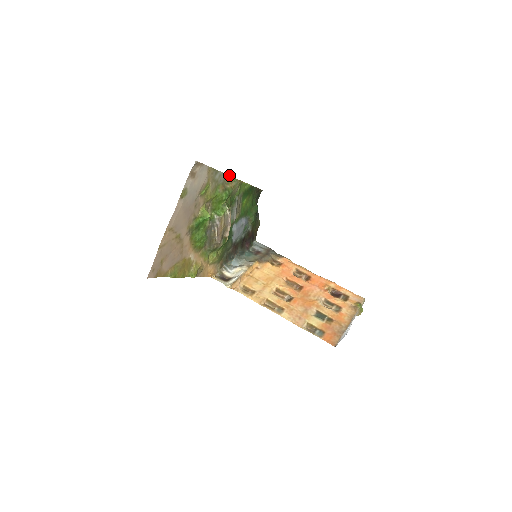
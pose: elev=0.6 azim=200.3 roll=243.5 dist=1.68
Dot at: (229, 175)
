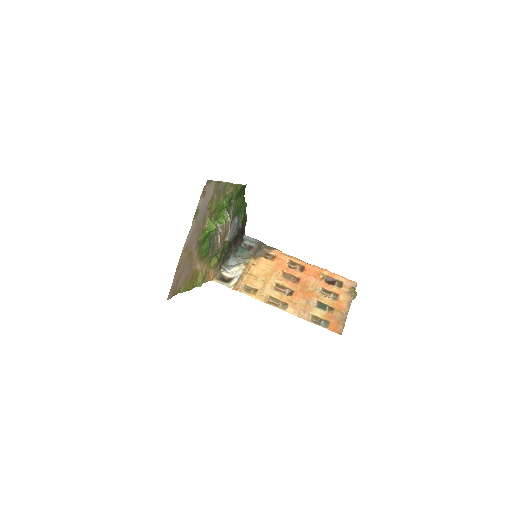
Dot at: (227, 182)
